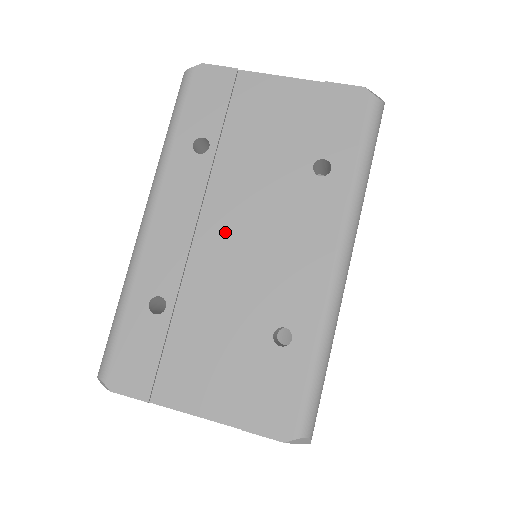
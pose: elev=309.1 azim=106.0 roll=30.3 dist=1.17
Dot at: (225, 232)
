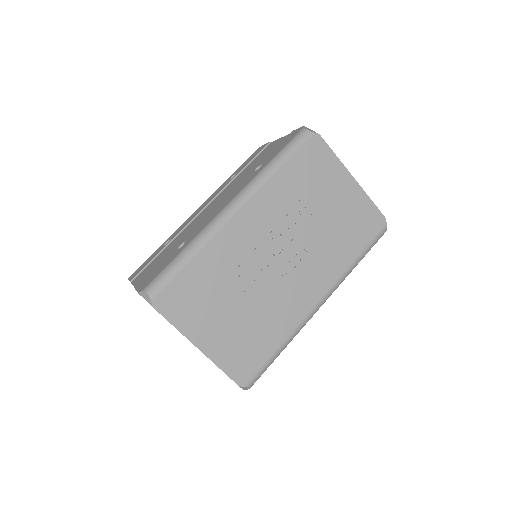
Dot at: (209, 208)
